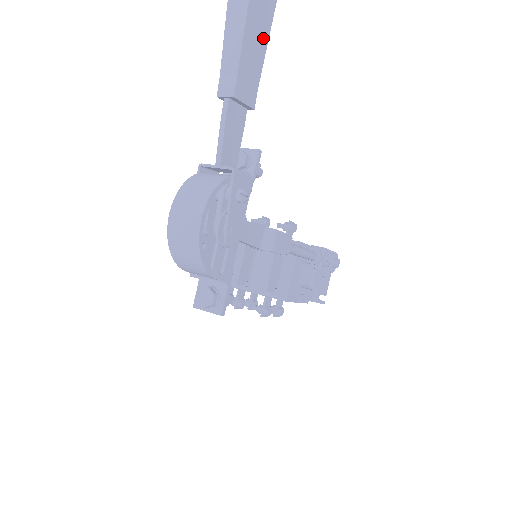
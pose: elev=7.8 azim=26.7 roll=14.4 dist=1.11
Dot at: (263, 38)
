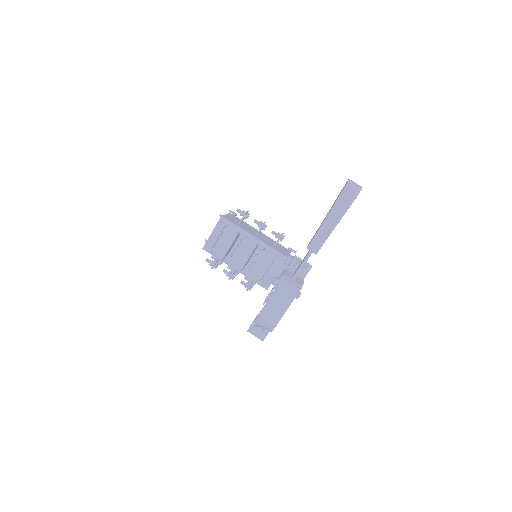
Dot at: occluded
